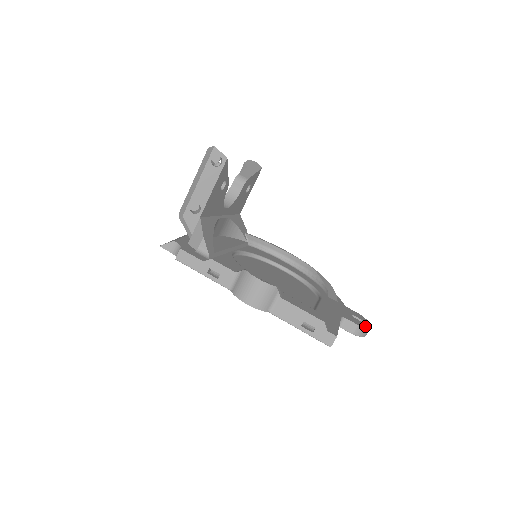
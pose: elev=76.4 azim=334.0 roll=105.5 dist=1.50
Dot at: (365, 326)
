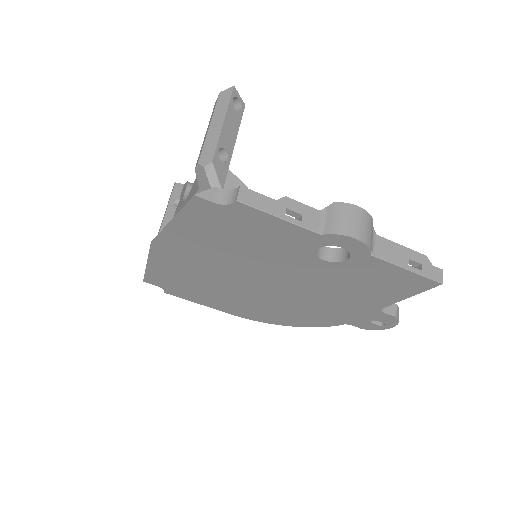
Dot at: occluded
